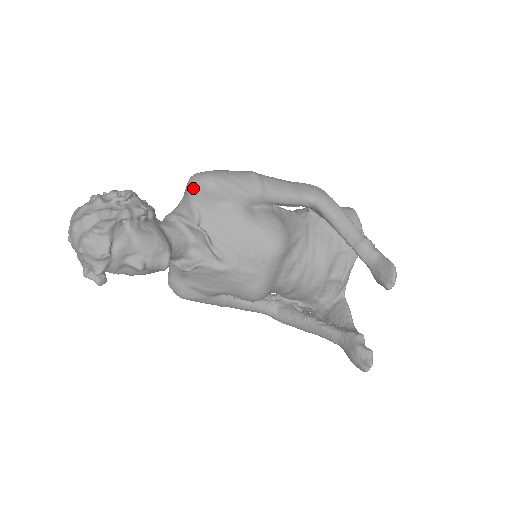
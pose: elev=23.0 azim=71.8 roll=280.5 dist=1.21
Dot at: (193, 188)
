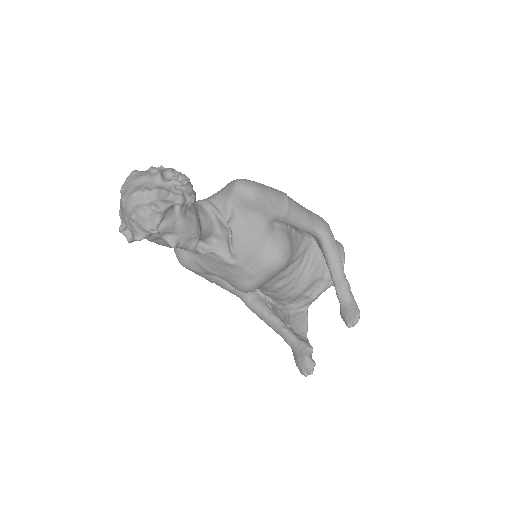
Dot at: (236, 192)
